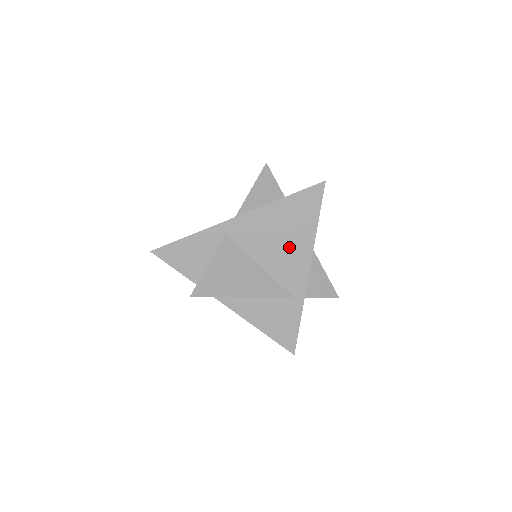
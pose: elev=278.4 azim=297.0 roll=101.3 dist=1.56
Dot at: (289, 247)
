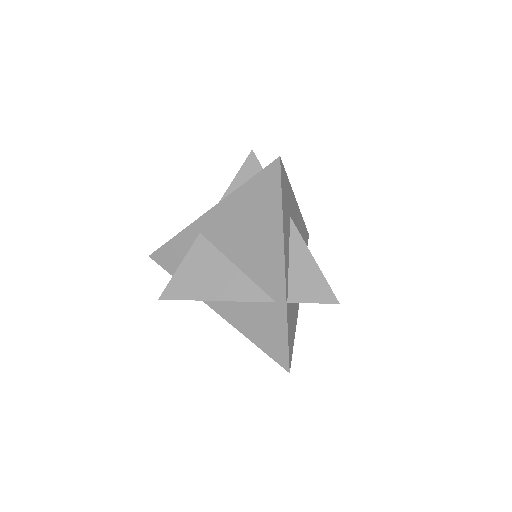
Dot at: (259, 242)
